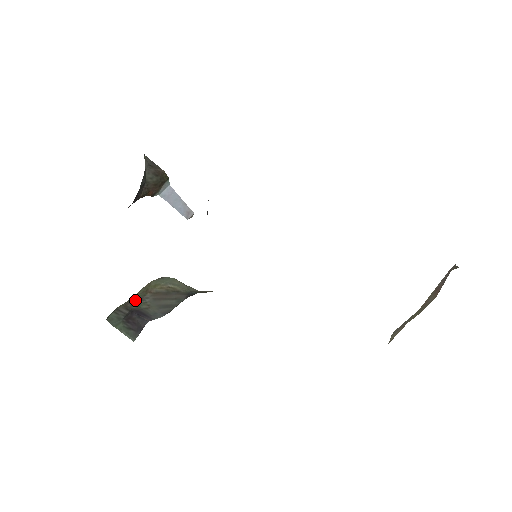
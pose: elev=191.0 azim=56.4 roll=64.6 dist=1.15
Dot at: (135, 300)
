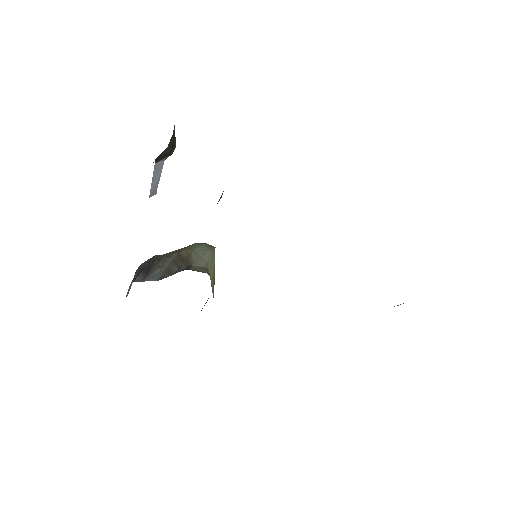
Dot at: (166, 254)
